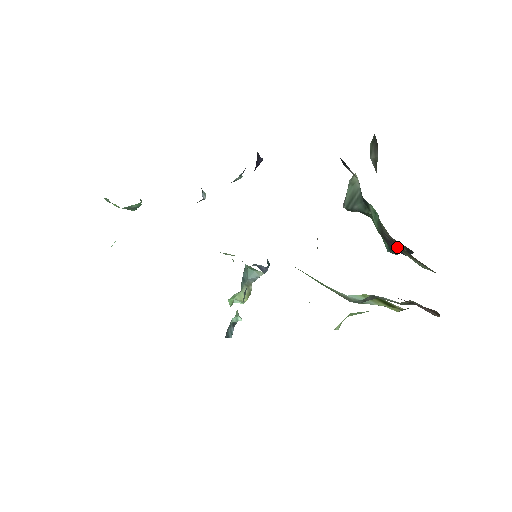
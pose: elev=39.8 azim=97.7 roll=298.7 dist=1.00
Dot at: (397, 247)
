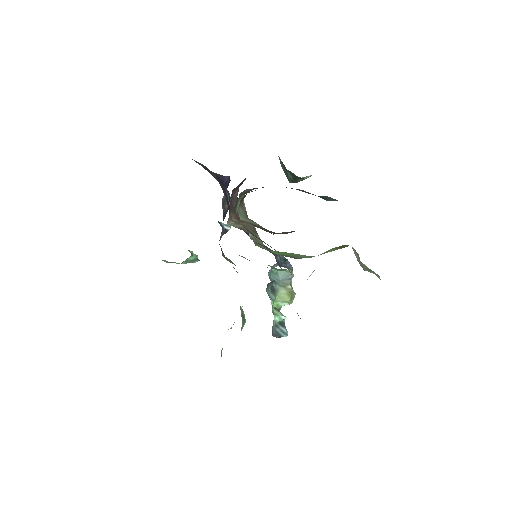
Dot at: (308, 193)
